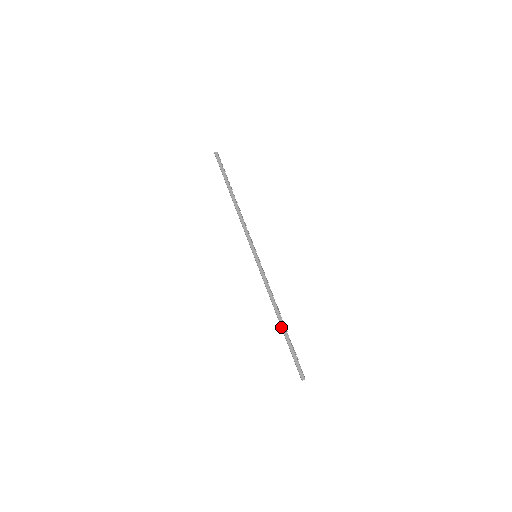
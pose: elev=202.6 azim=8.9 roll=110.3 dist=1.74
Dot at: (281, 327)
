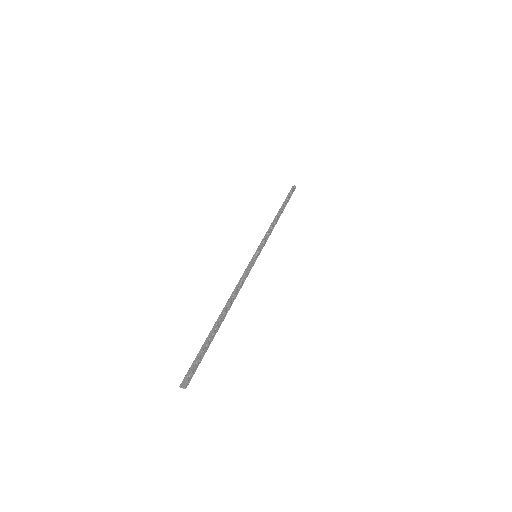
Dot at: (216, 321)
